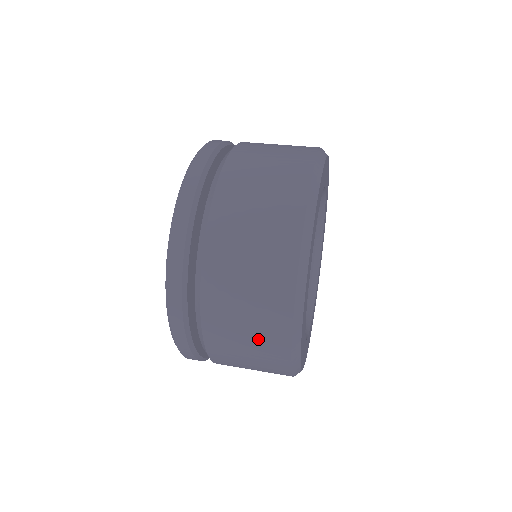
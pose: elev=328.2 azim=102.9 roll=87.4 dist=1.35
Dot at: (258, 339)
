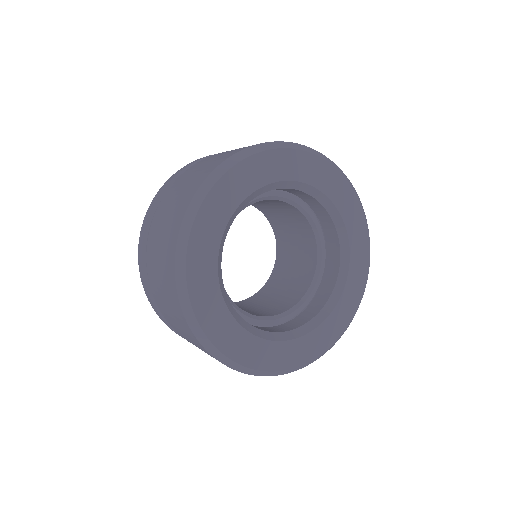
Dot at: (167, 293)
